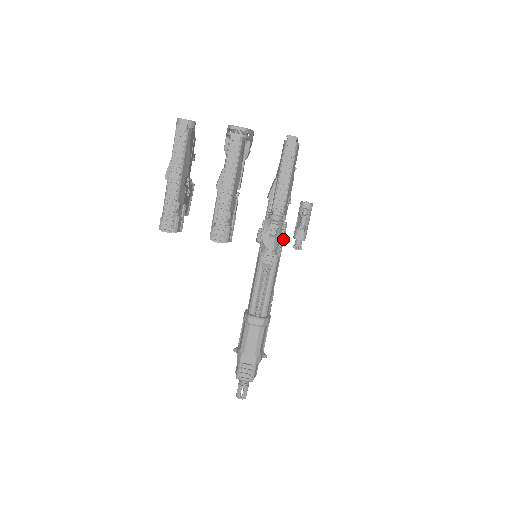
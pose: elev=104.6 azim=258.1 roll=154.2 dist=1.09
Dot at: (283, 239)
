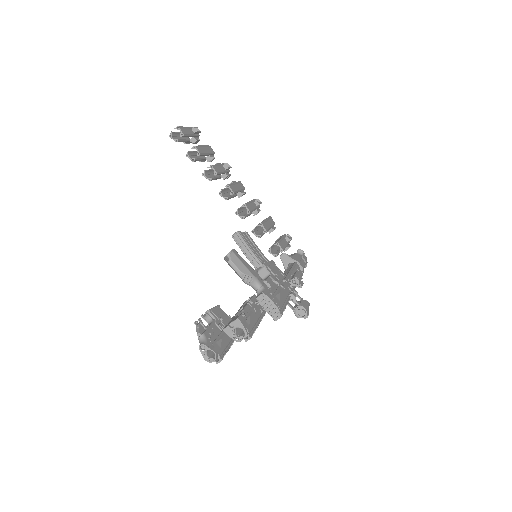
Dot at: (288, 278)
